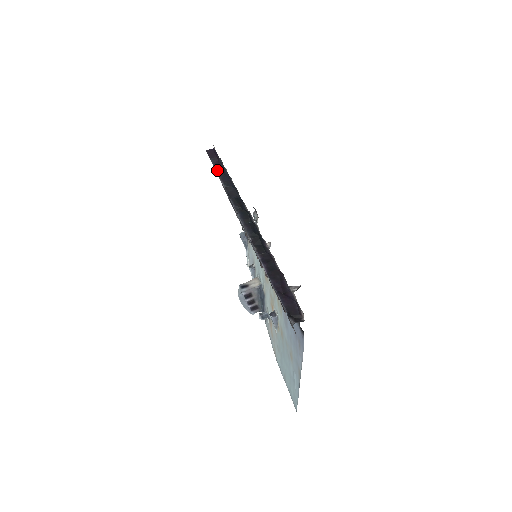
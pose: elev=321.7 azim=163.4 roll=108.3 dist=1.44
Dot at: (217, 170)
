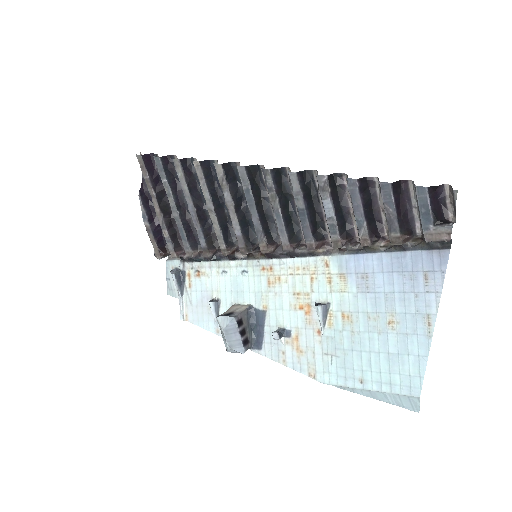
Dot at: (181, 163)
